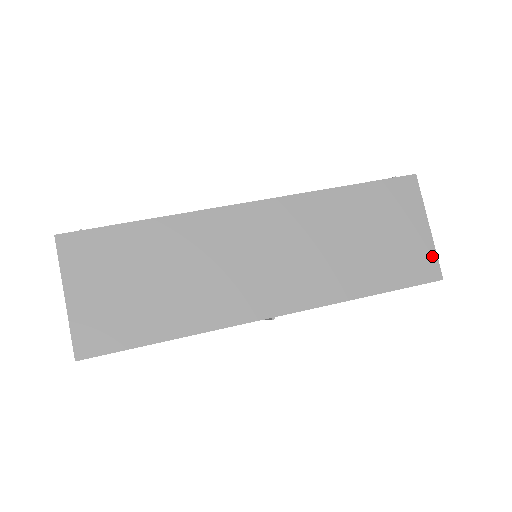
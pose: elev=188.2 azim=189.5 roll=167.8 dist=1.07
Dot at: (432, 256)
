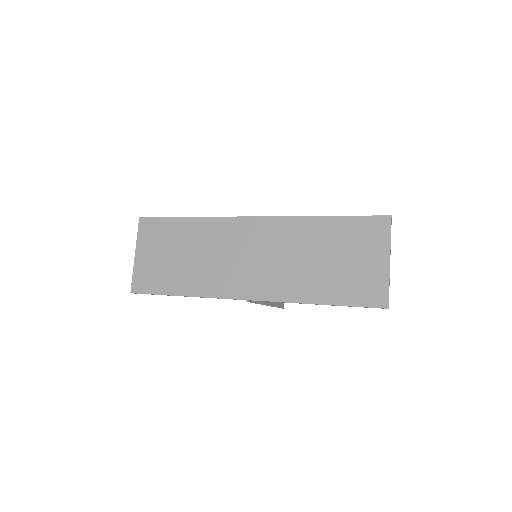
Dot at: (384, 287)
